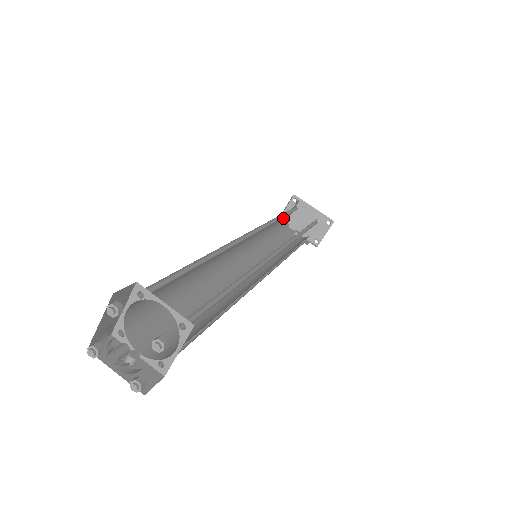
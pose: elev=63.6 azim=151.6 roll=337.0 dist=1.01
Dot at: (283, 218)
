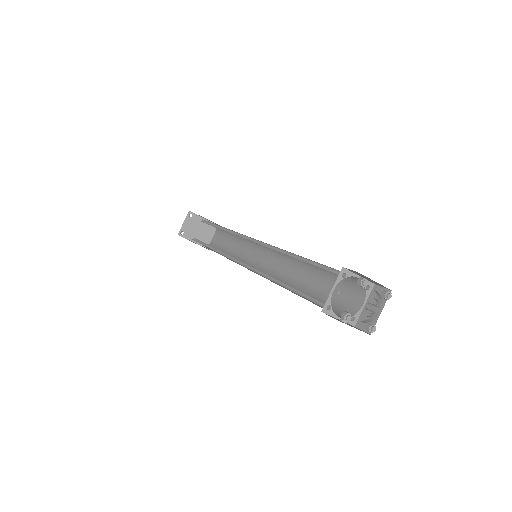
Dot at: occluded
